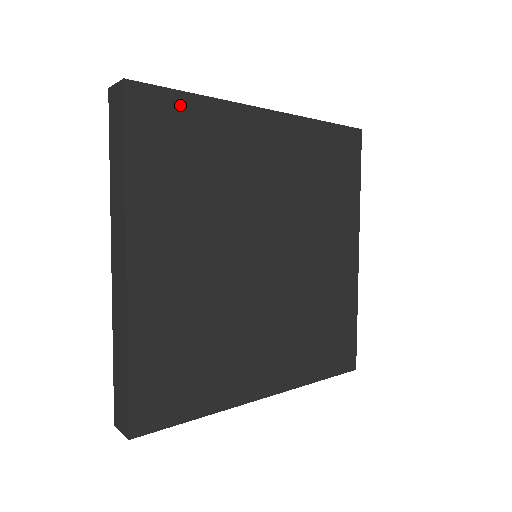
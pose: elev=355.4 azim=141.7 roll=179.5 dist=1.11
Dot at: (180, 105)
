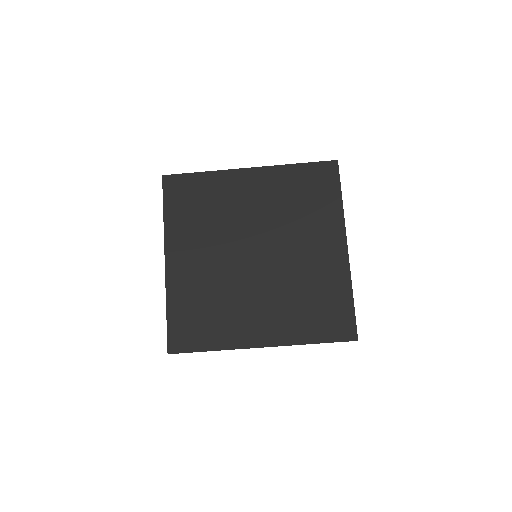
Dot at: (192, 180)
